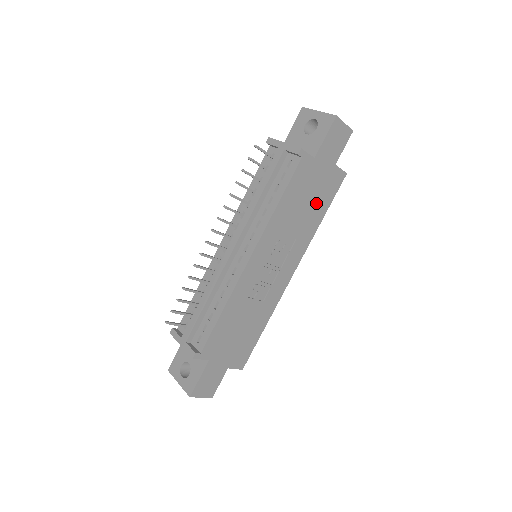
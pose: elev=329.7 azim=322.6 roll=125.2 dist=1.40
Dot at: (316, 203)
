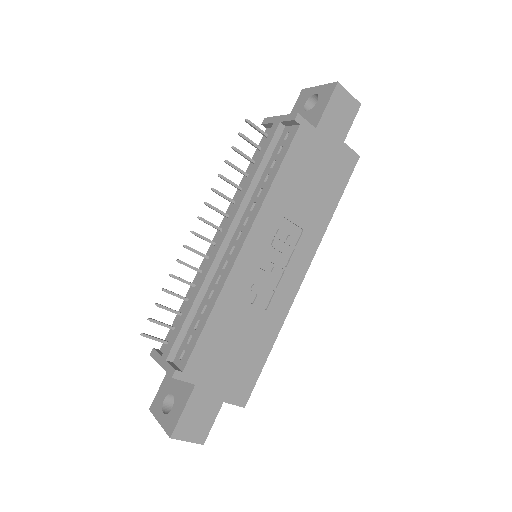
Dot at: (324, 187)
